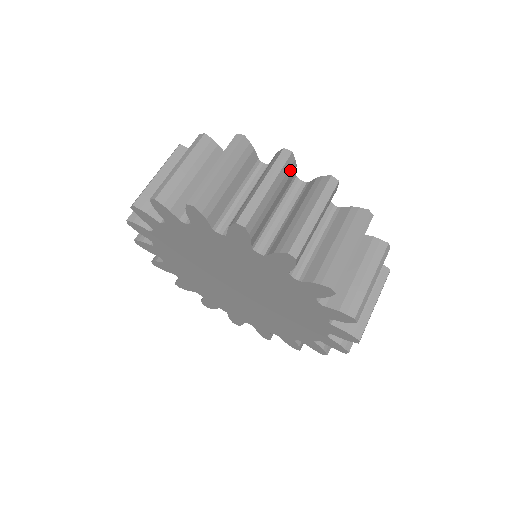
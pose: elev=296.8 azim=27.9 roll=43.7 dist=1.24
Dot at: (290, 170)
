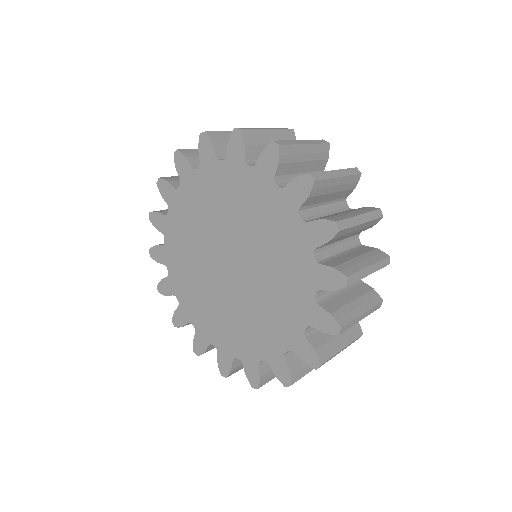
Dot at: occluded
